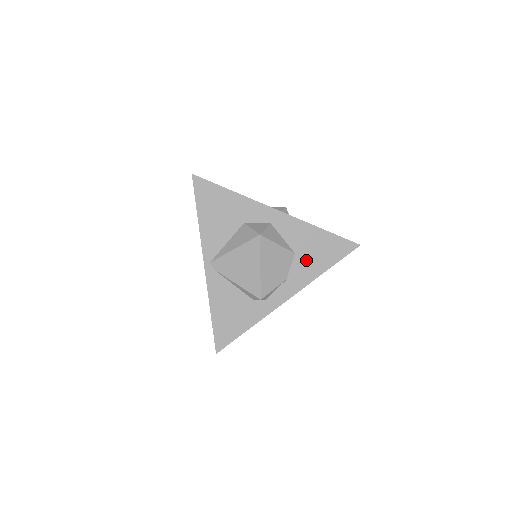
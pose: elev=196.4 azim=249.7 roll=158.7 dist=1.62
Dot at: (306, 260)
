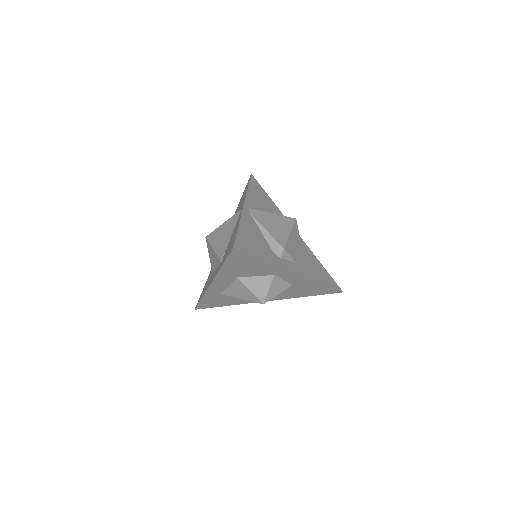
Dot at: (310, 267)
